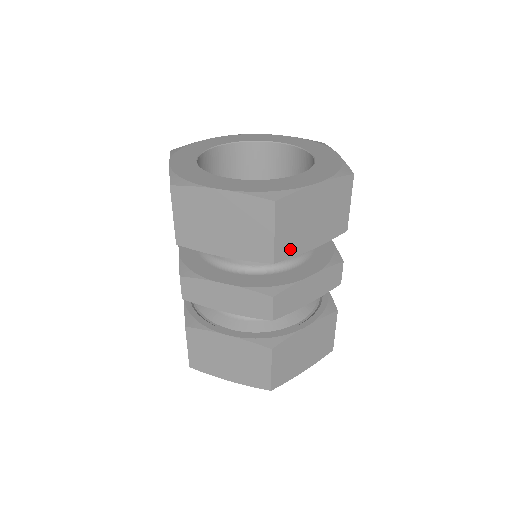
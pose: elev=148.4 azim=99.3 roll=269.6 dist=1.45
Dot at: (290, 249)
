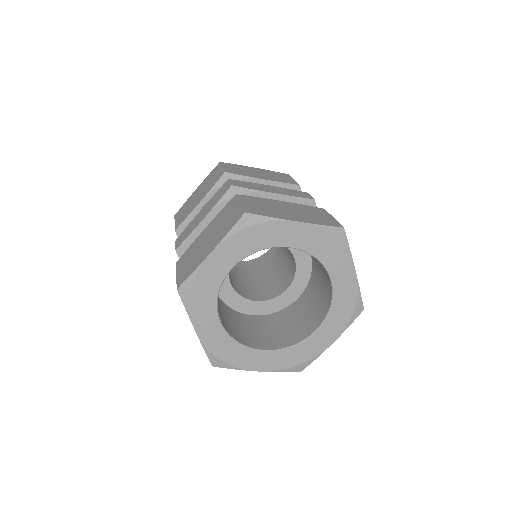
Dot at: occluded
